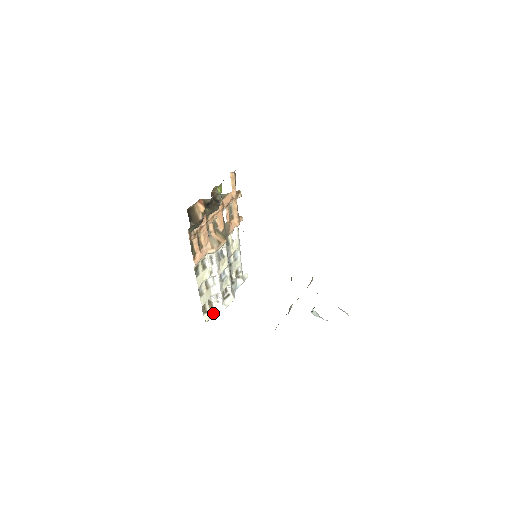
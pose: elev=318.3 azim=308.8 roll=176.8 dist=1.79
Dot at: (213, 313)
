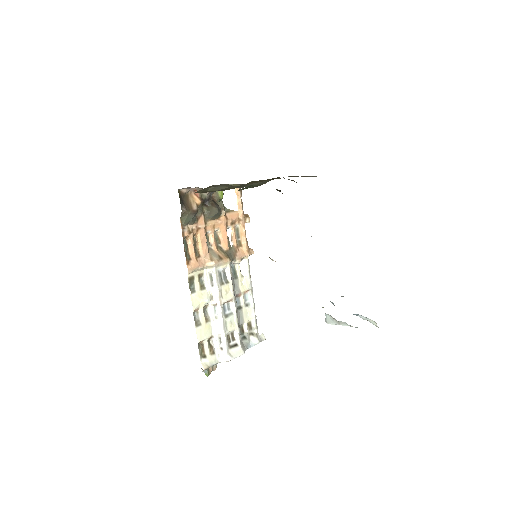
Dot at: (214, 362)
